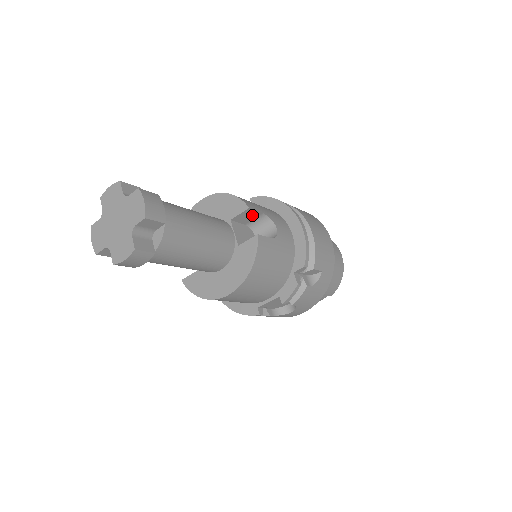
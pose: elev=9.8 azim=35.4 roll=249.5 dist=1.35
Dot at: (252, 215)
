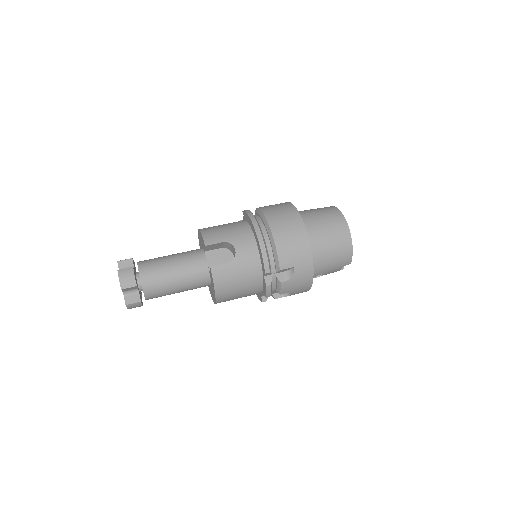
Dot at: (216, 245)
